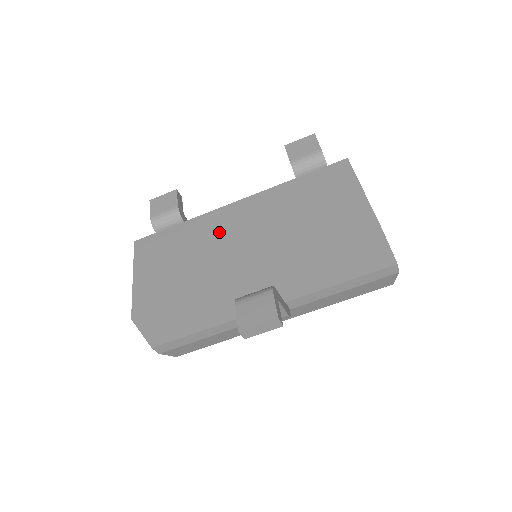
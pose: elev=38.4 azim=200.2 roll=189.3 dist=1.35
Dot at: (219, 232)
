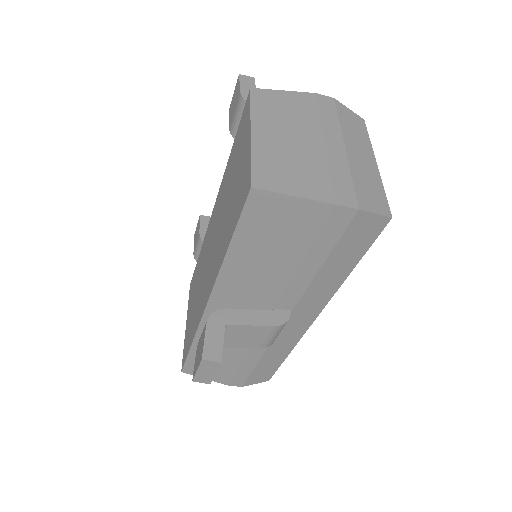
Dot at: (205, 254)
